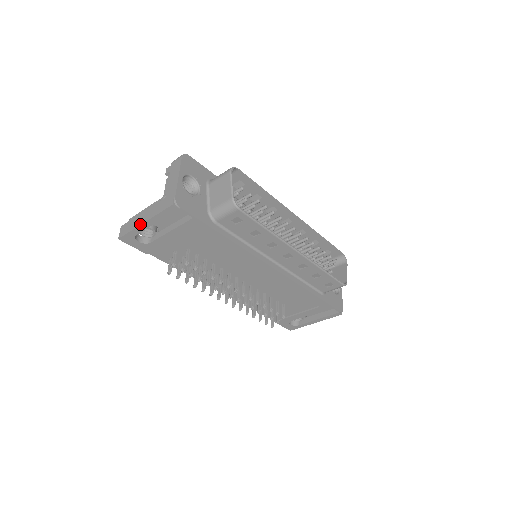
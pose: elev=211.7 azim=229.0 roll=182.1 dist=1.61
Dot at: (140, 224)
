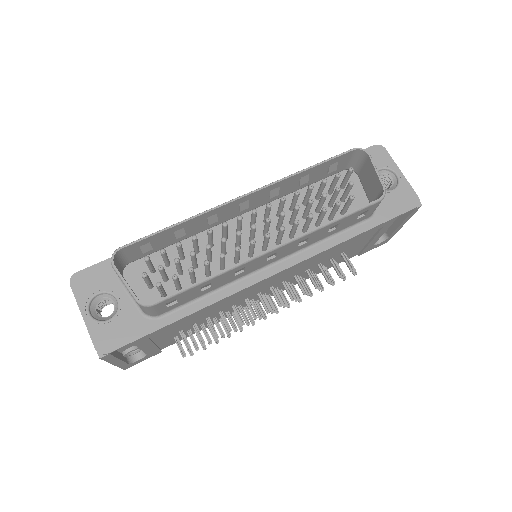
Dot at: (114, 365)
